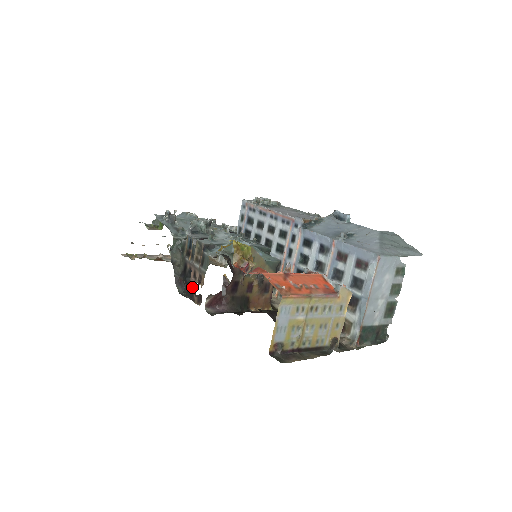
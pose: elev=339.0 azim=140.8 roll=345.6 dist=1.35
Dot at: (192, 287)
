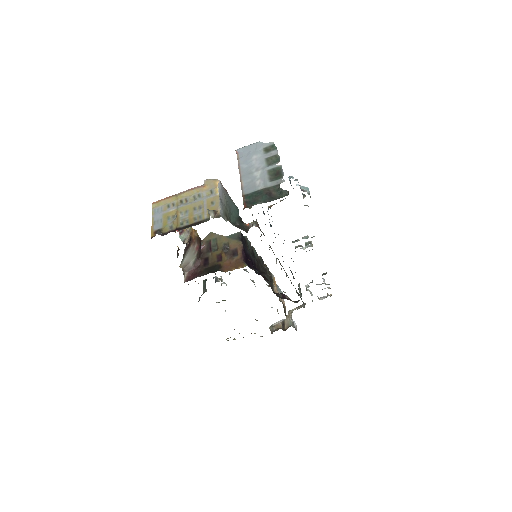
Dot at: occluded
